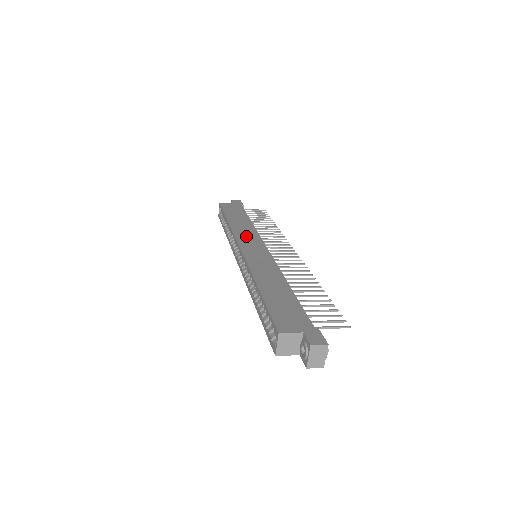
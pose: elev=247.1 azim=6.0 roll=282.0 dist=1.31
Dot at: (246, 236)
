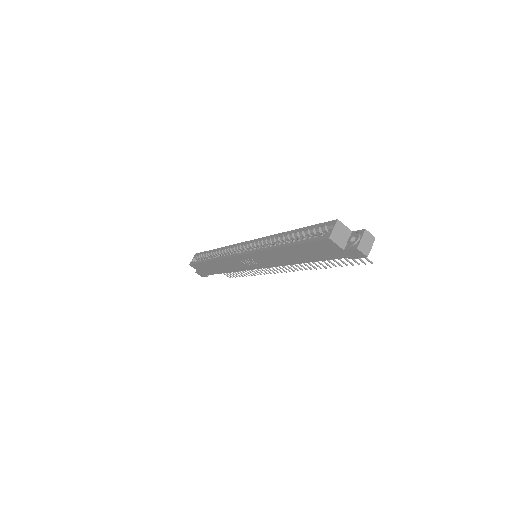
Dot at: occluded
